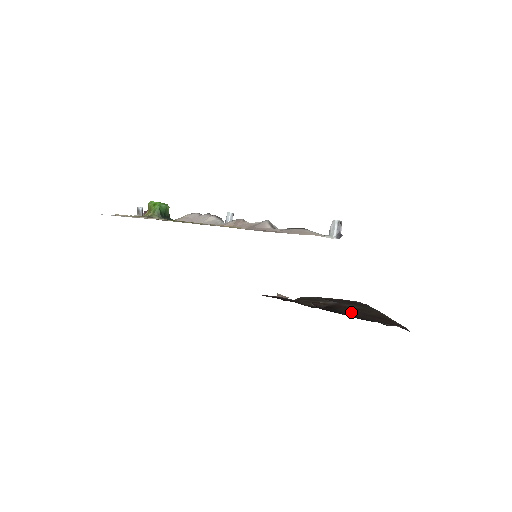
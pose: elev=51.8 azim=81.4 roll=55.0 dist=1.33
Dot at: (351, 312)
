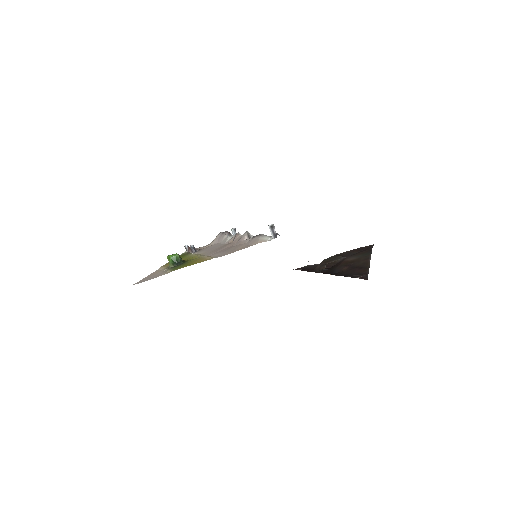
Dot at: (342, 269)
